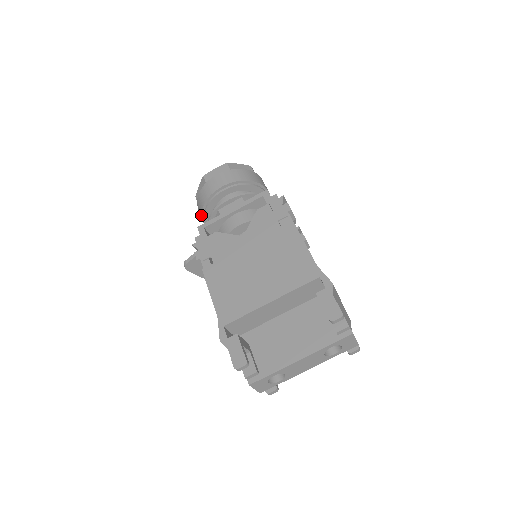
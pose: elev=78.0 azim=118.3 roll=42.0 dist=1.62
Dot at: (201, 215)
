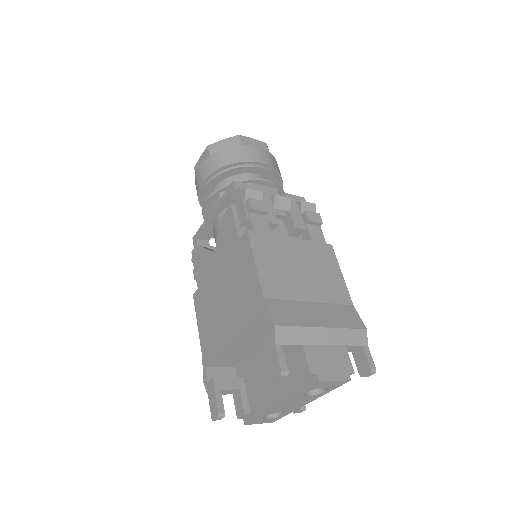
Dot at: occluded
